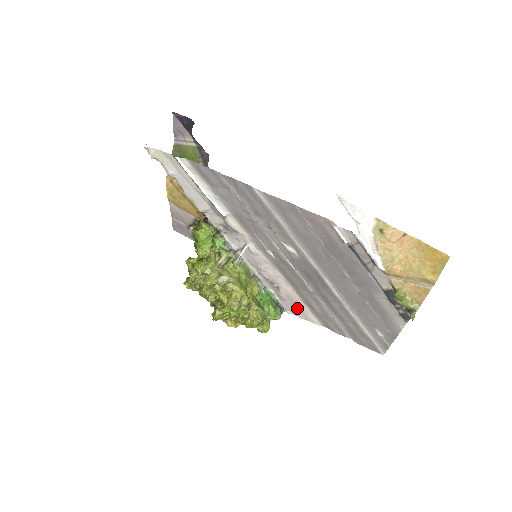
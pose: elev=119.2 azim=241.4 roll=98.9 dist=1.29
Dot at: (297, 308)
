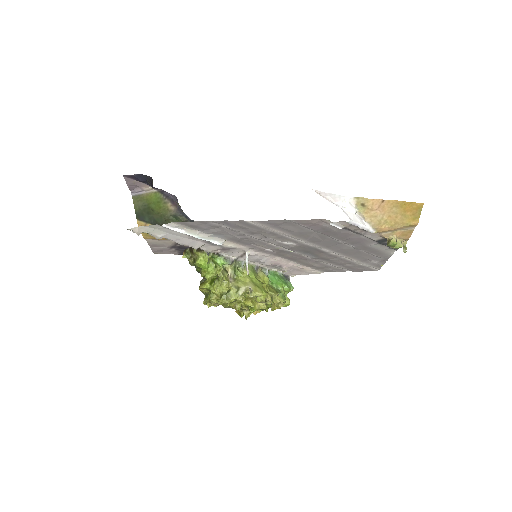
Dot at: (299, 271)
